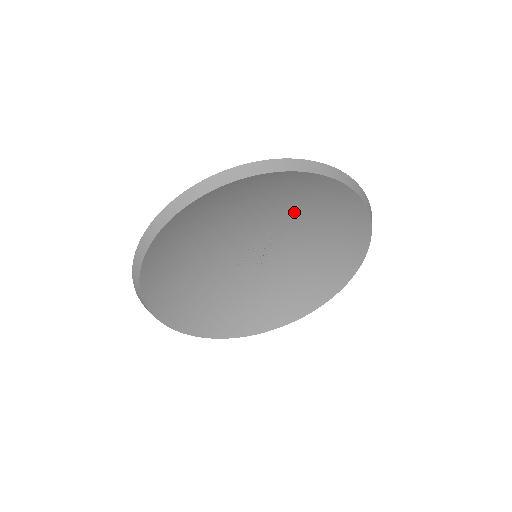
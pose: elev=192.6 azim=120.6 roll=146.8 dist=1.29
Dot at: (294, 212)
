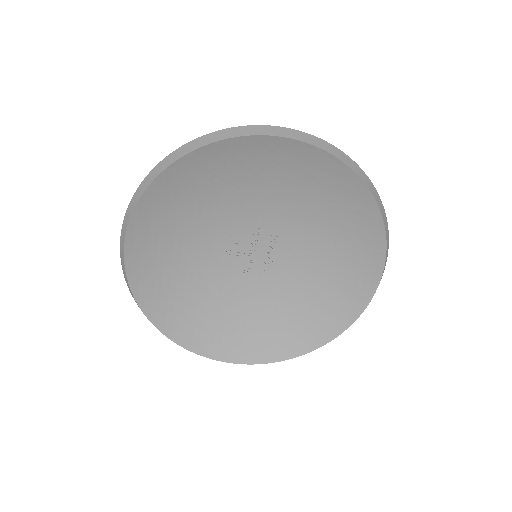
Dot at: (283, 198)
